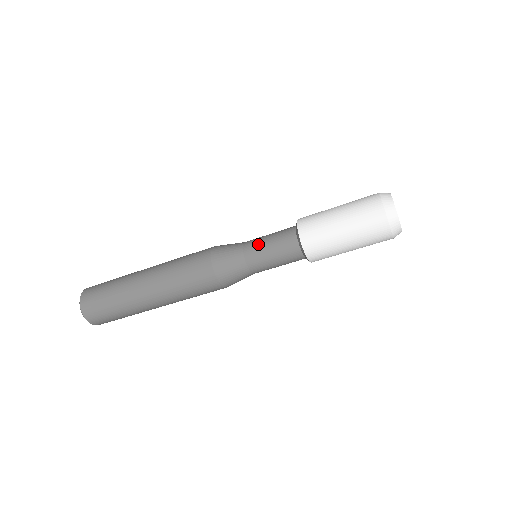
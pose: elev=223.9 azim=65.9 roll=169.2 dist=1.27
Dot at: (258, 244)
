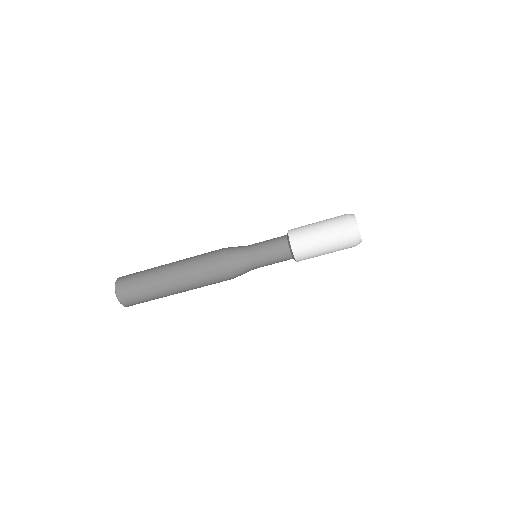
Dot at: (259, 248)
